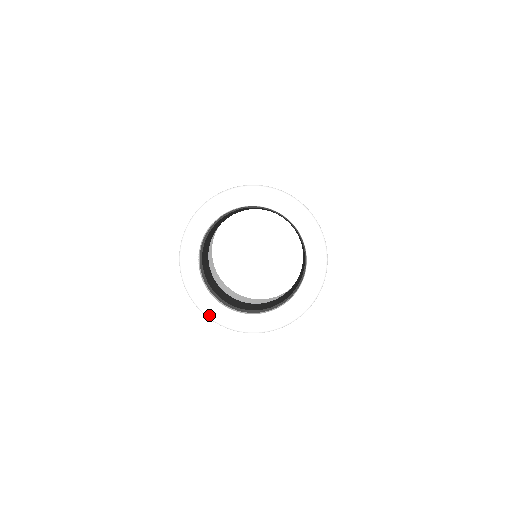
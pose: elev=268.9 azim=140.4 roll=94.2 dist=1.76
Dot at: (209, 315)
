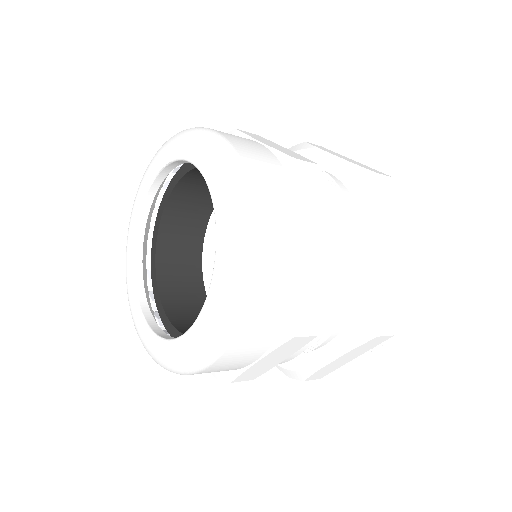
Dot at: (126, 276)
